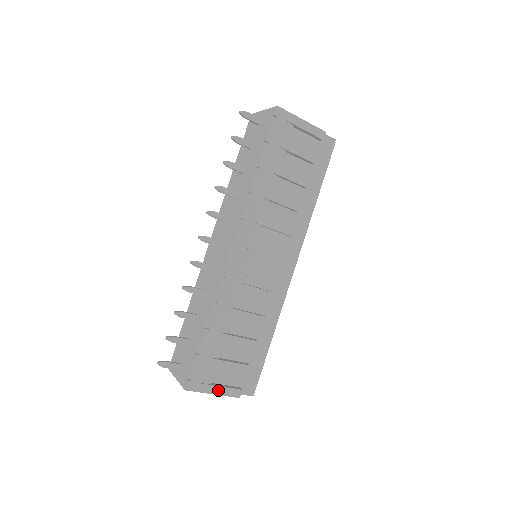
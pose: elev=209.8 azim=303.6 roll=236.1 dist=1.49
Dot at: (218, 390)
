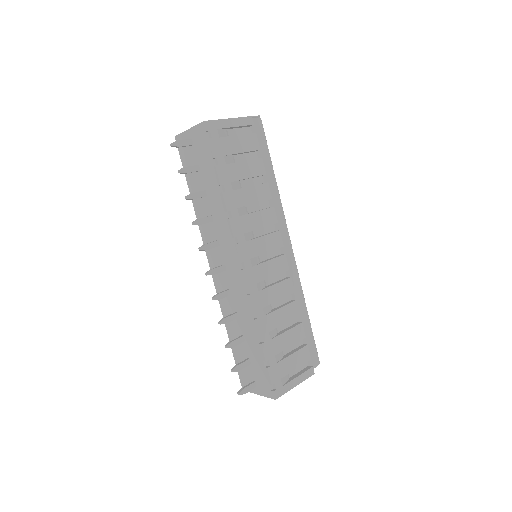
Dot at: (297, 381)
